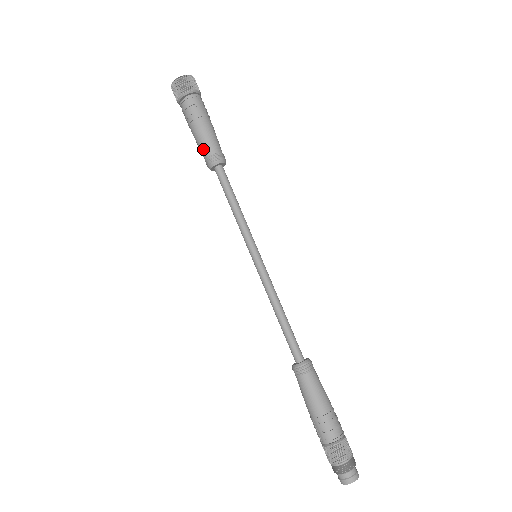
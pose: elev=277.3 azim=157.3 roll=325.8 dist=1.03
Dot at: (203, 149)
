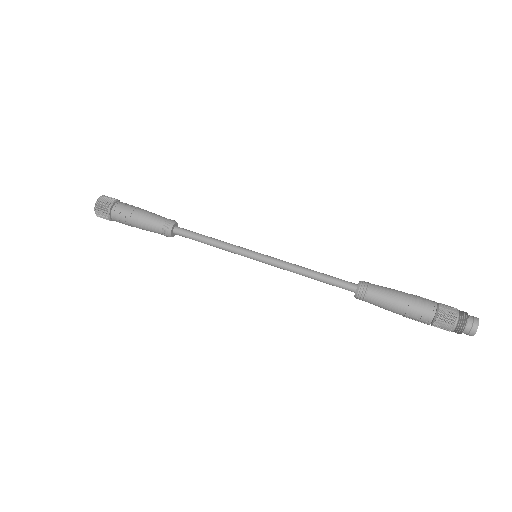
Dot at: (155, 232)
